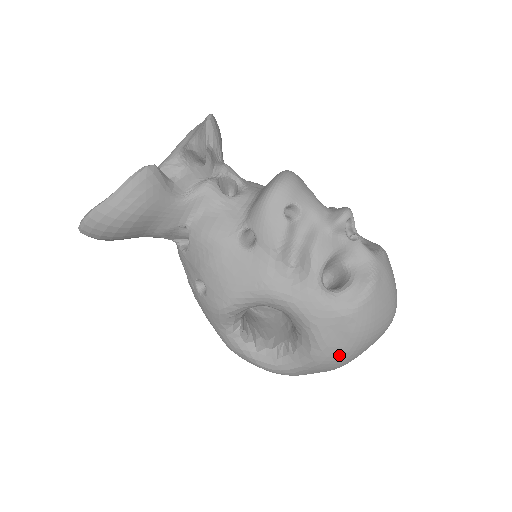
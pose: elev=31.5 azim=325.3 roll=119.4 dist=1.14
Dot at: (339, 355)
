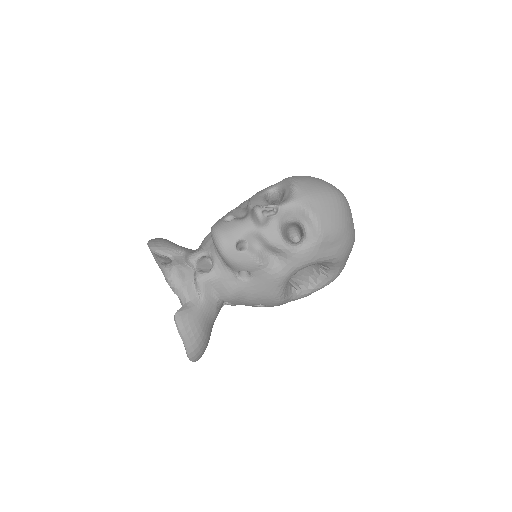
Dot at: (345, 247)
